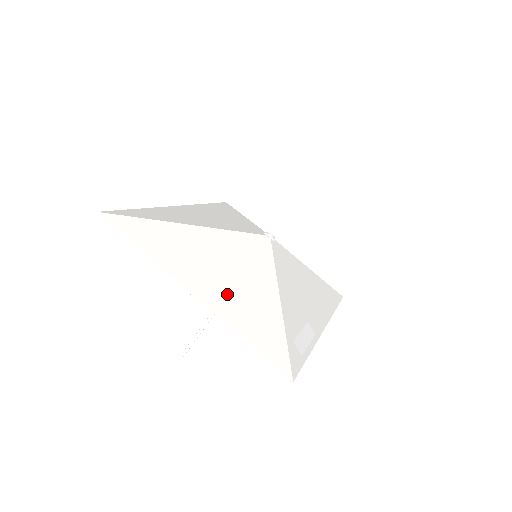
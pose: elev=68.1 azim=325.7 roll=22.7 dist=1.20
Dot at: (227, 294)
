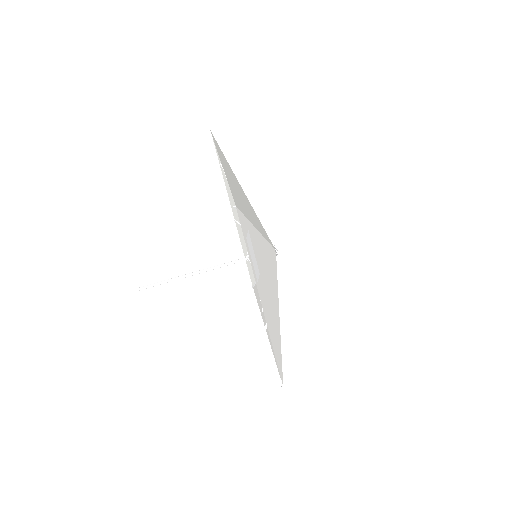
Dot at: occluded
